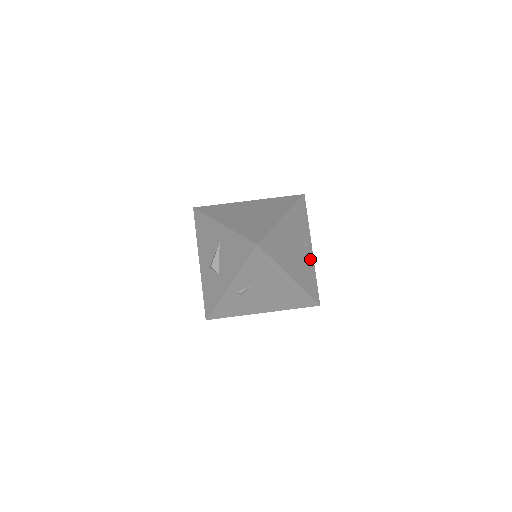
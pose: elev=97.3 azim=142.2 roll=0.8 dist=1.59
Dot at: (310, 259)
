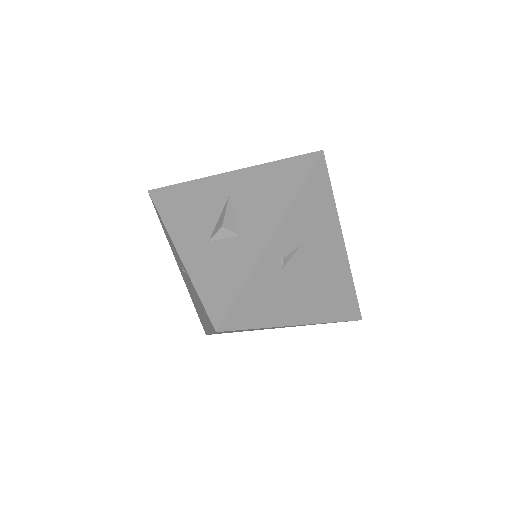
Dot at: occluded
